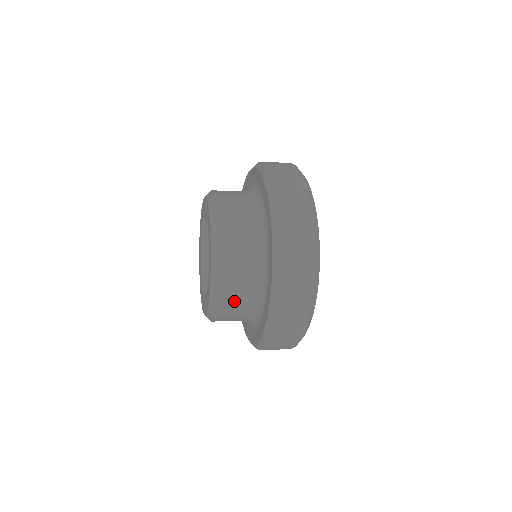
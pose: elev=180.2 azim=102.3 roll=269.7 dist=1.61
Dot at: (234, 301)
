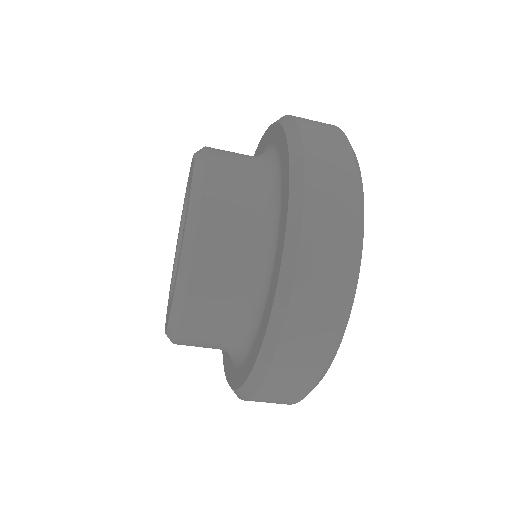
Dot at: (229, 210)
